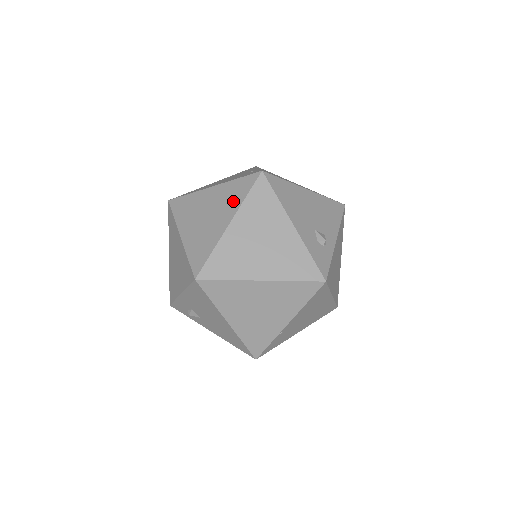
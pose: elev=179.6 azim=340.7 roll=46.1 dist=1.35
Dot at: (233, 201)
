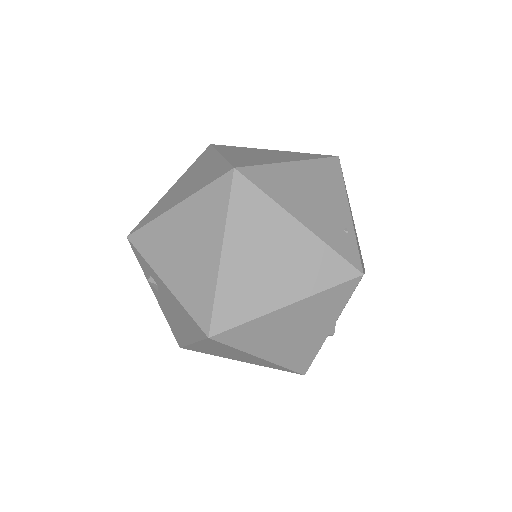
Dot at: (310, 279)
